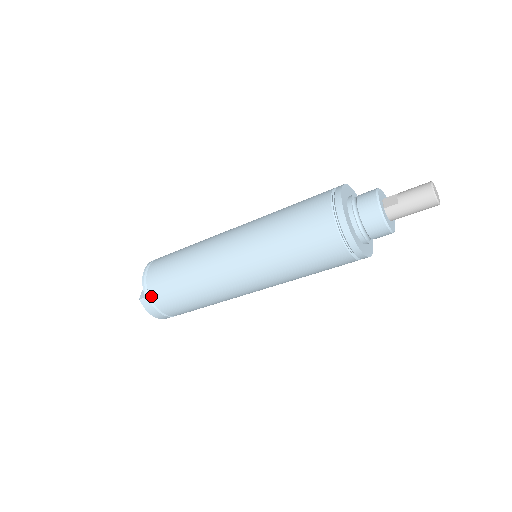
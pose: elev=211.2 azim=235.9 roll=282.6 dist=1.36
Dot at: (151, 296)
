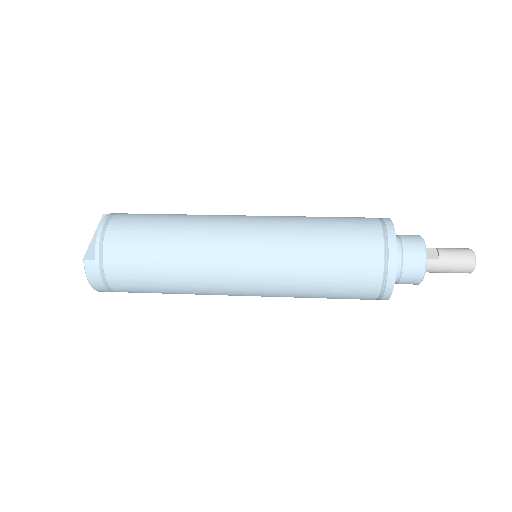
Dot at: (105, 261)
